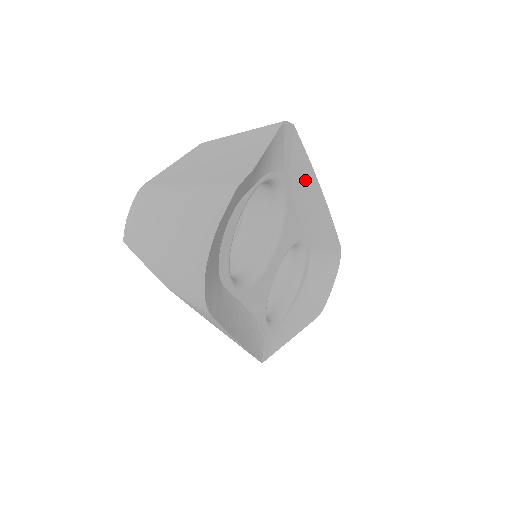
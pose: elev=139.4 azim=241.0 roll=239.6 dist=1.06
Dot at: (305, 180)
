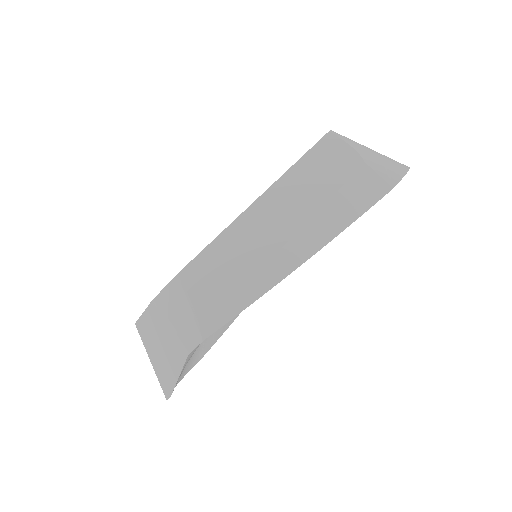
Dot at: occluded
